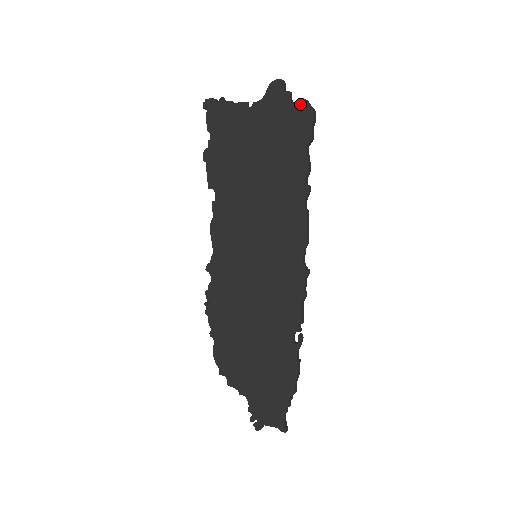
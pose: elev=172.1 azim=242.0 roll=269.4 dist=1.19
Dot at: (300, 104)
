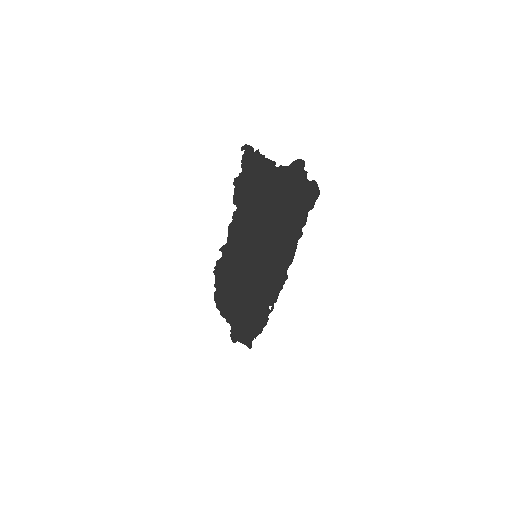
Dot at: (311, 185)
